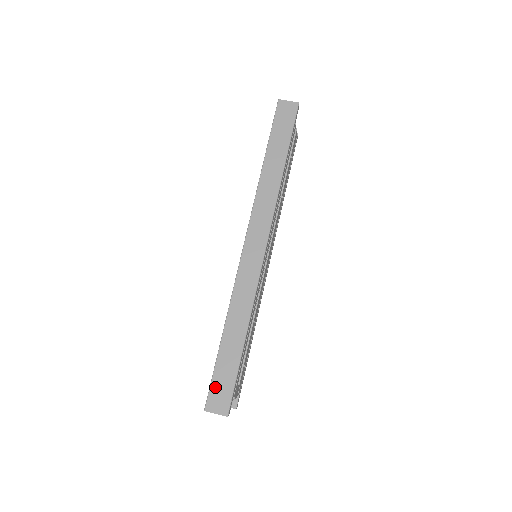
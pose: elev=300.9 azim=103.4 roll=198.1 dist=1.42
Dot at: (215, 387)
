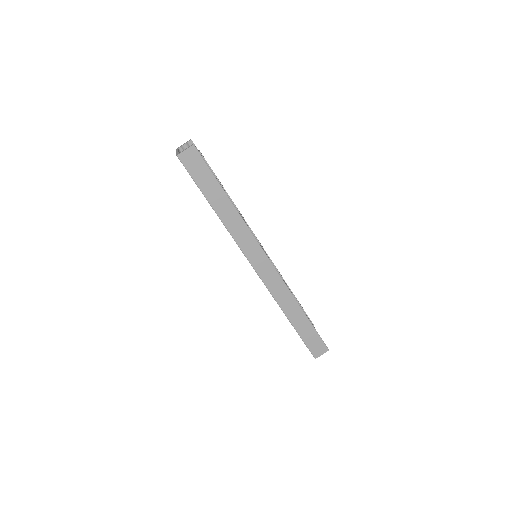
Dot at: (310, 346)
